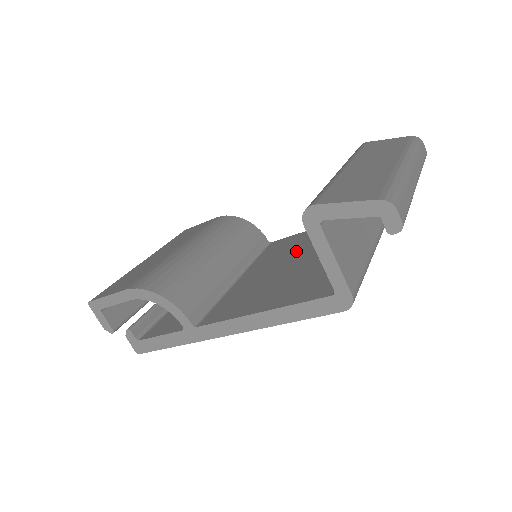
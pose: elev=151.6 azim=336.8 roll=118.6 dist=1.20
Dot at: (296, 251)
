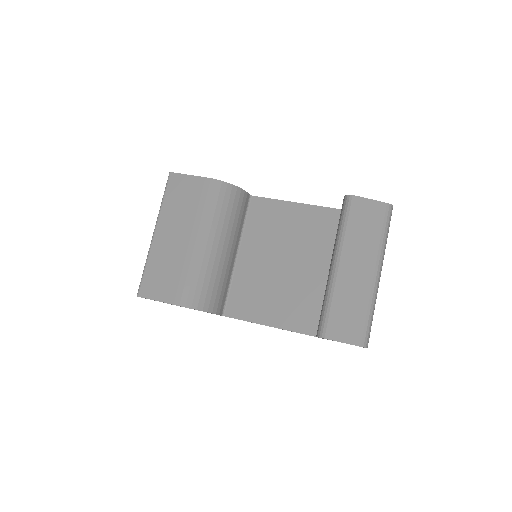
Dot at: (281, 242)
